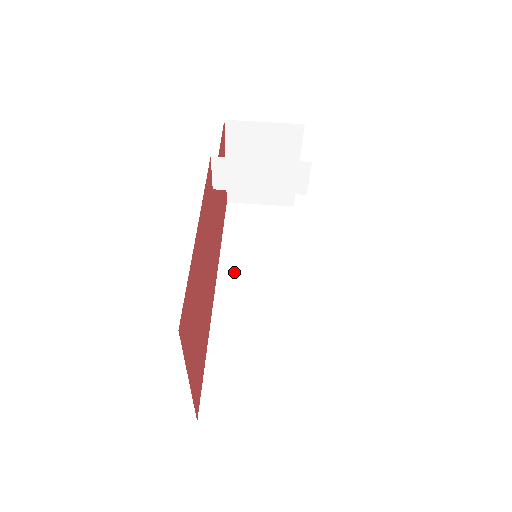
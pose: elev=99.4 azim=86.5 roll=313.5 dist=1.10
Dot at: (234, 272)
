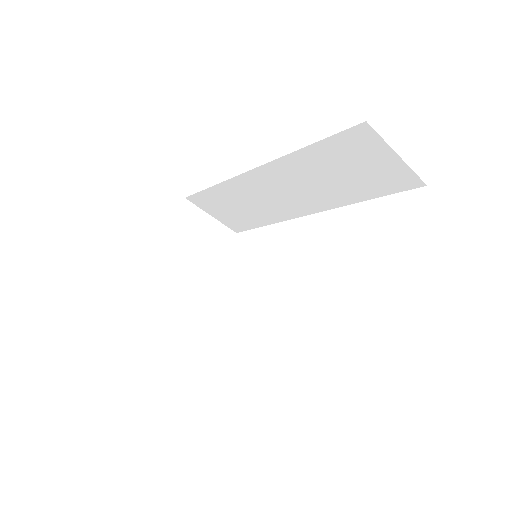
Dot at: (285, 173)
